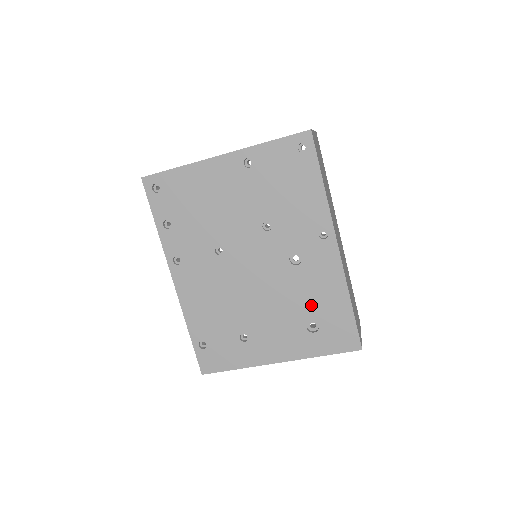
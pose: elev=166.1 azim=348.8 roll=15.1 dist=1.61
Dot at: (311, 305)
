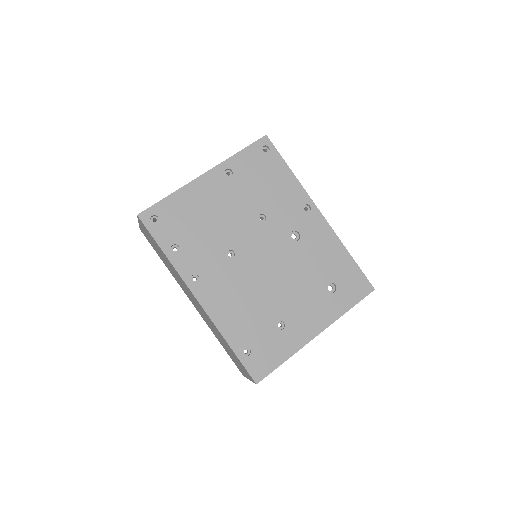
Dot at: (322, 269)
